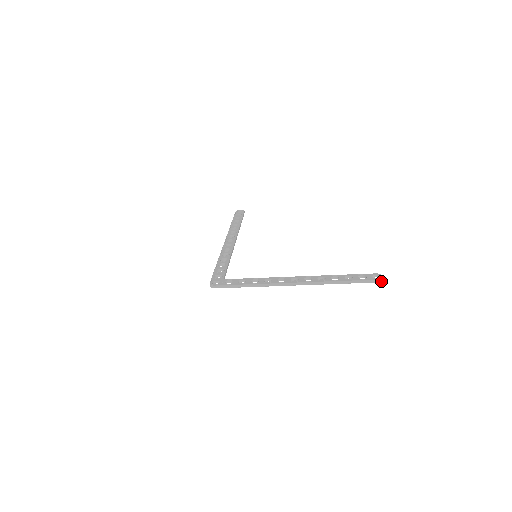
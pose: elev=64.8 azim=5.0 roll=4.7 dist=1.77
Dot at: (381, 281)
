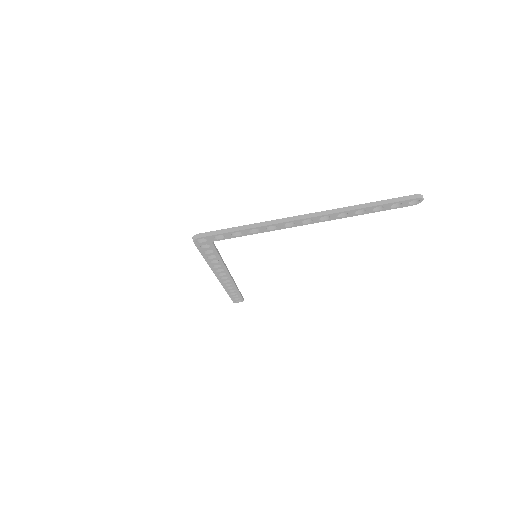
Dot at: (421, 197)
